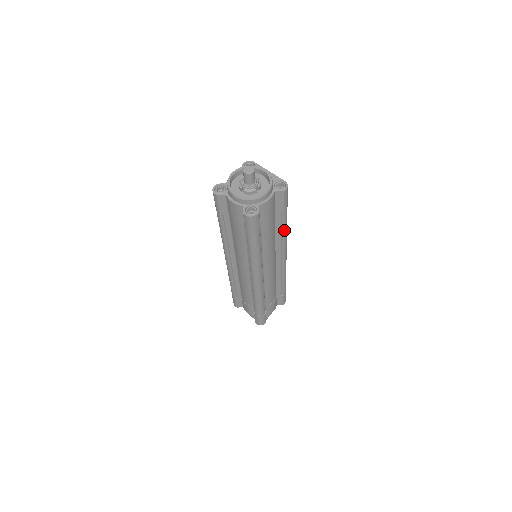
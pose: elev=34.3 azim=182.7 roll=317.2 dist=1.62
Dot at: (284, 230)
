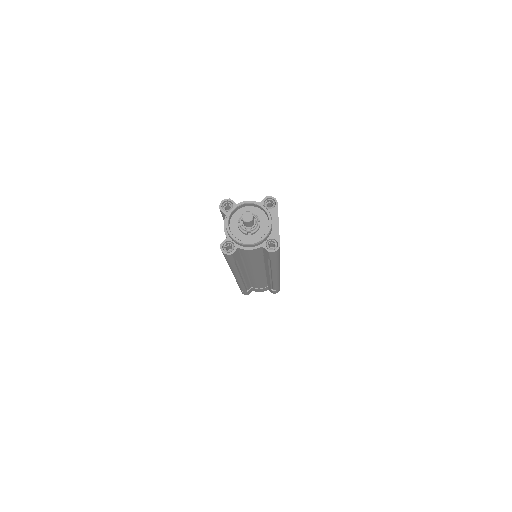
Dot at: (272, 267)
